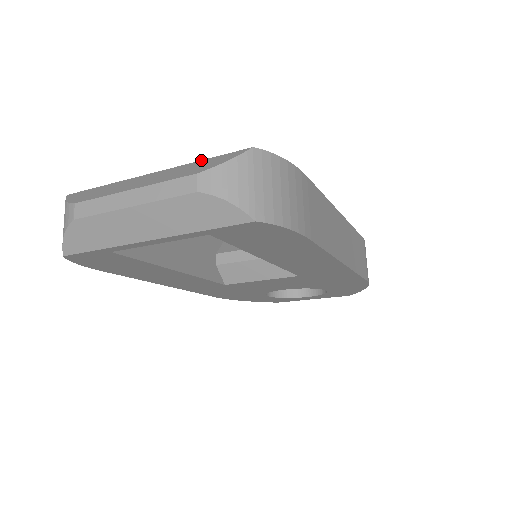
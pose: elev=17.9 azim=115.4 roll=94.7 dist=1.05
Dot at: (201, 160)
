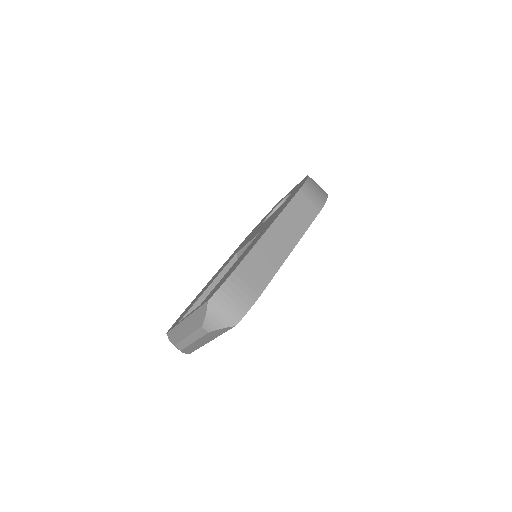
Dot at: (196, 310)
